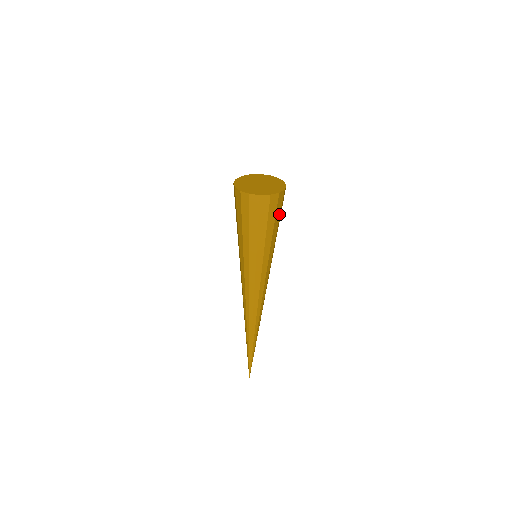
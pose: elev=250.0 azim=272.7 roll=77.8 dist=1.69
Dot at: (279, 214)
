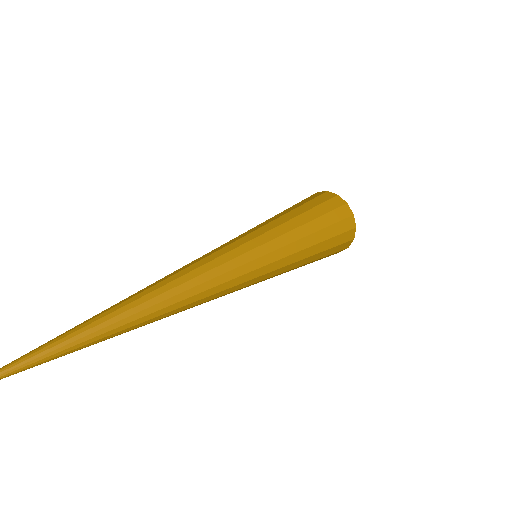
Dot at: (331, 246)
